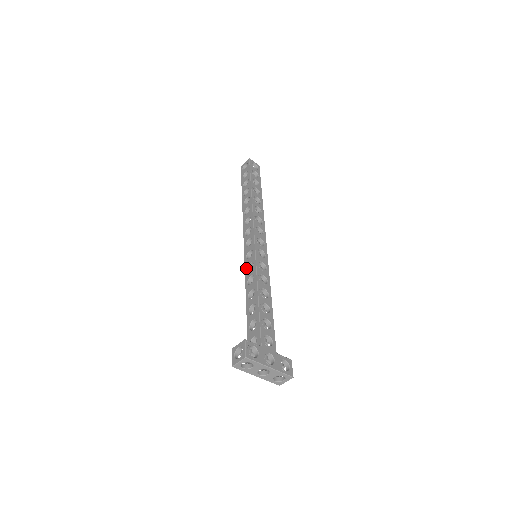
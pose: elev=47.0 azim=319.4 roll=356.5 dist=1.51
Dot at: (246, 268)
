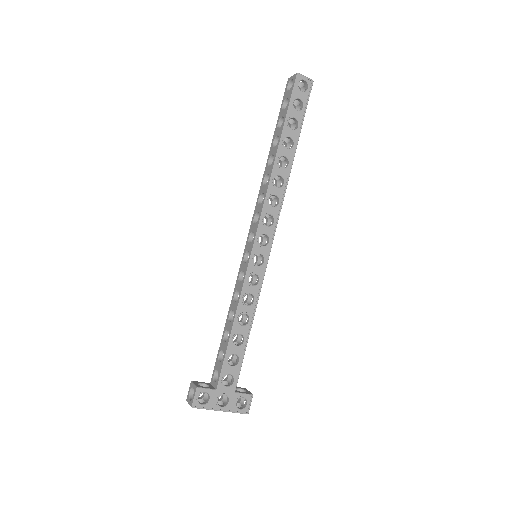
Dot at: (239, 273)
